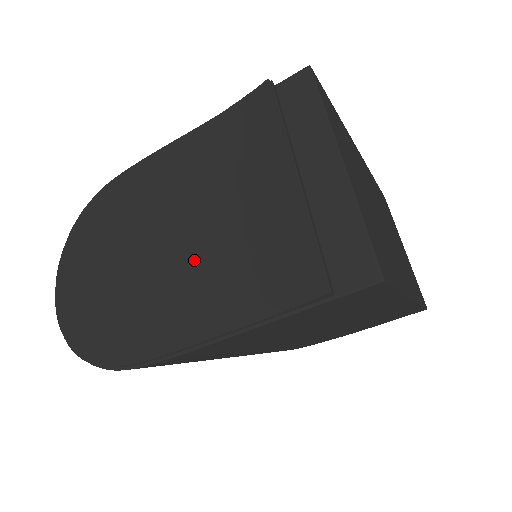
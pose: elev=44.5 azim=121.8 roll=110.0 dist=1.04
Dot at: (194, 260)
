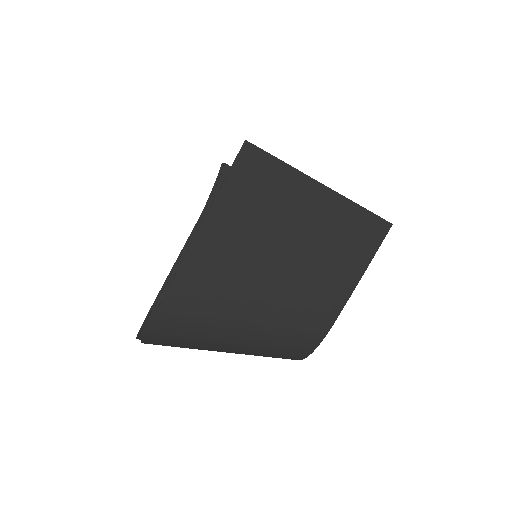
Dot at: occluded
